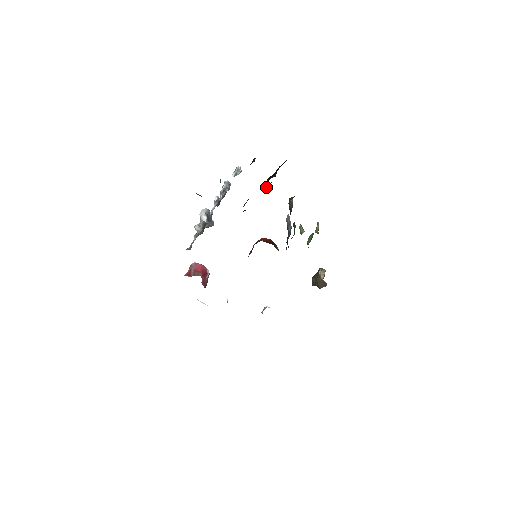
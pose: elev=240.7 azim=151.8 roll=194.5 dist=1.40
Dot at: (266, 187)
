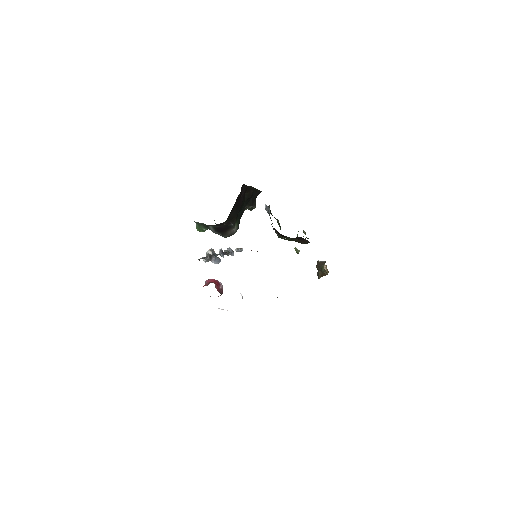
Dot at: (242, 193)
